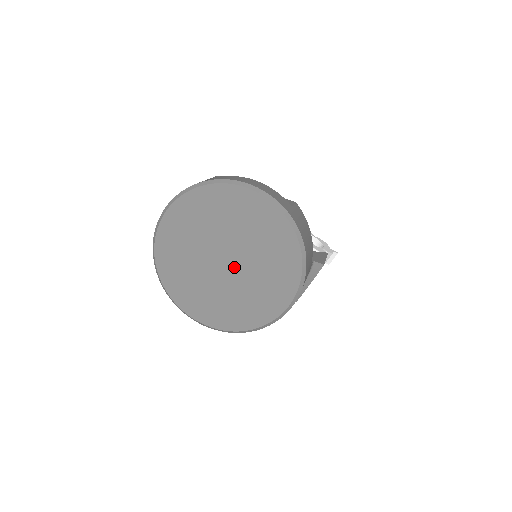
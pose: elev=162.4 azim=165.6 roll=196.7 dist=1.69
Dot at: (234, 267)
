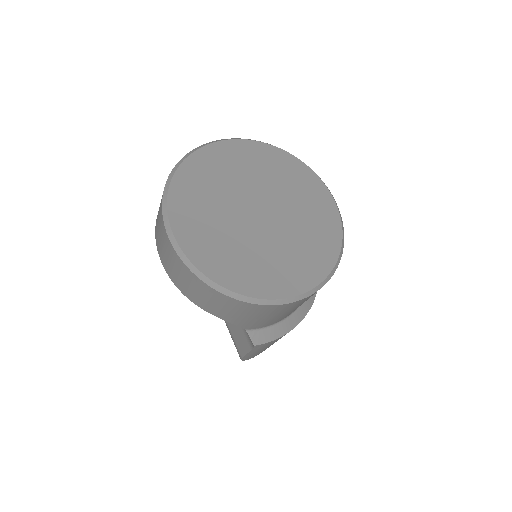
Dot at: (271, 213)
